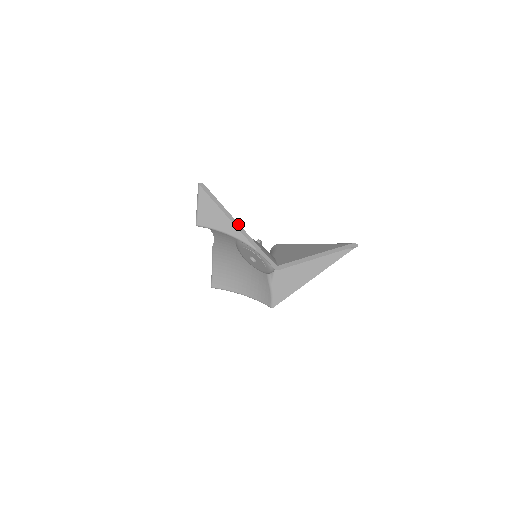
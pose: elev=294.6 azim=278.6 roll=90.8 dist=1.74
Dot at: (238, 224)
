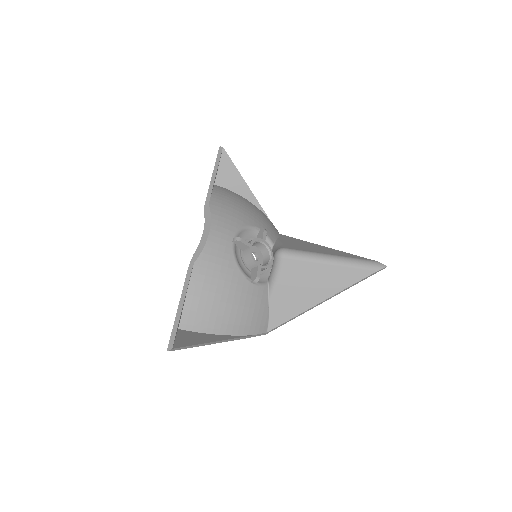
Dot at: (221, 341)
